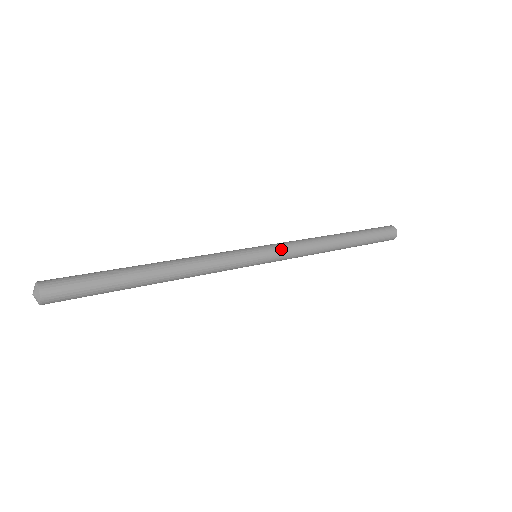
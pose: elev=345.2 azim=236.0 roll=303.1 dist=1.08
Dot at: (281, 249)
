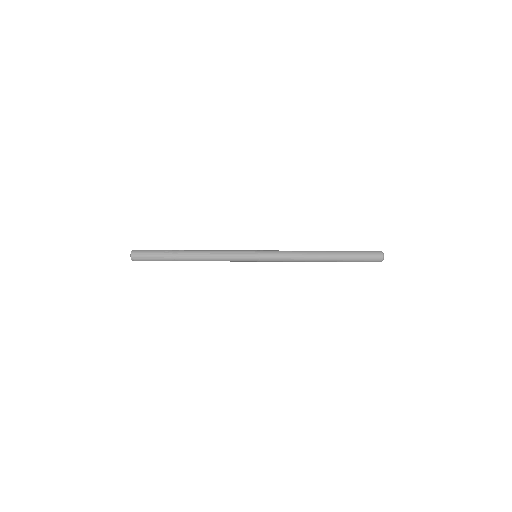
Dot at: (272, 255)
